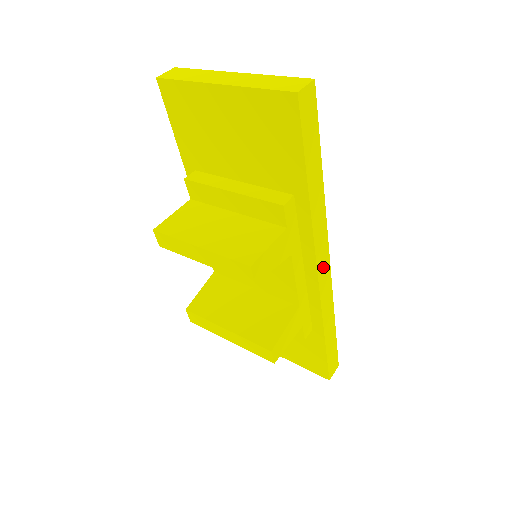
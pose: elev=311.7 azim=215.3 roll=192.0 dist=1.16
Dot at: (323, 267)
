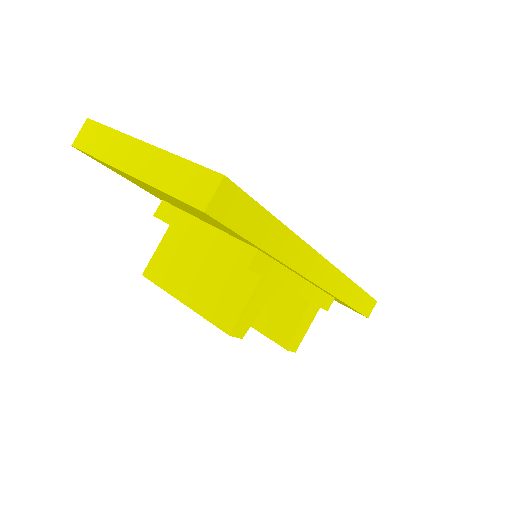
Dot at: (322, 274)
